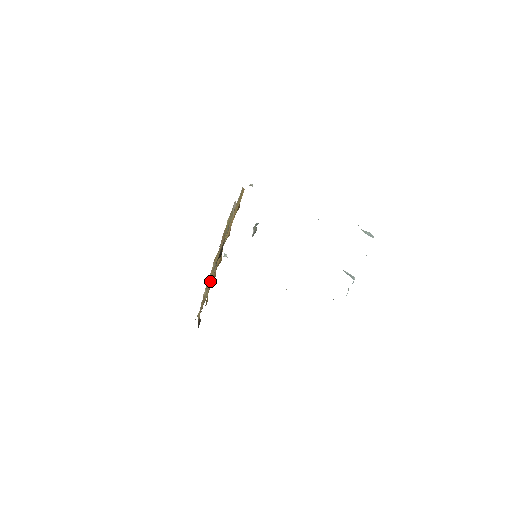
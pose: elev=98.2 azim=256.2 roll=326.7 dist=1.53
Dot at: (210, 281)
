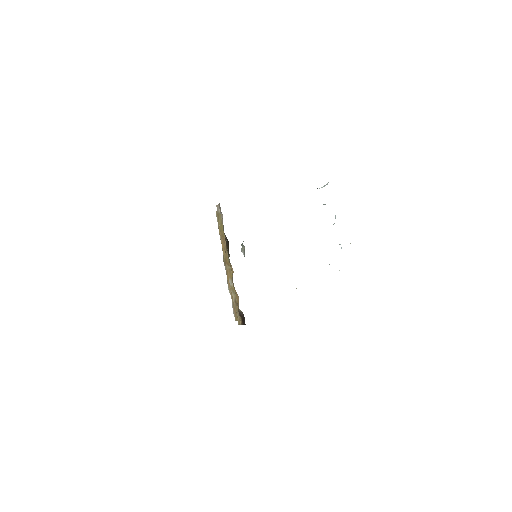
Dot at: (232, 273)
